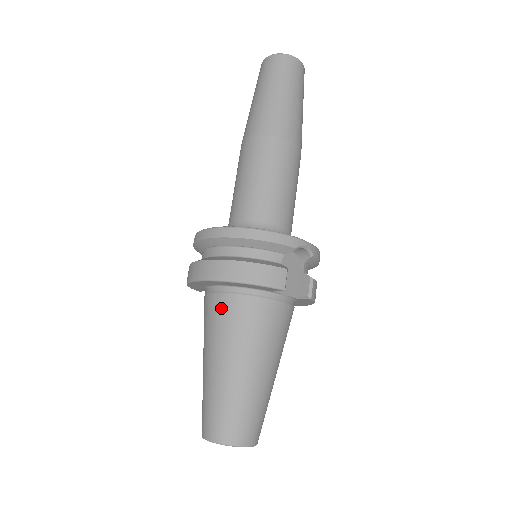
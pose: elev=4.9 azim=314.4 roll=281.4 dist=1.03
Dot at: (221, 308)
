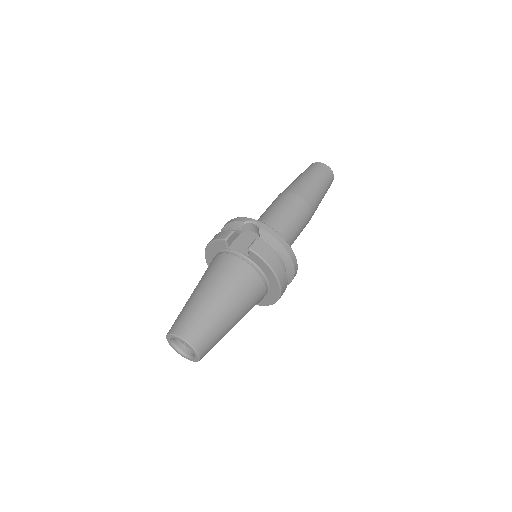
Dot at: occluded
